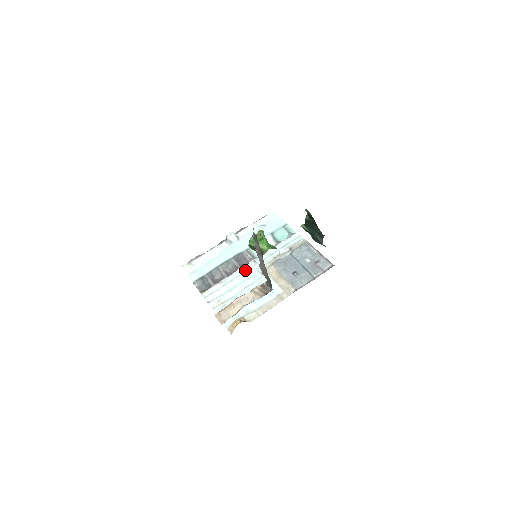
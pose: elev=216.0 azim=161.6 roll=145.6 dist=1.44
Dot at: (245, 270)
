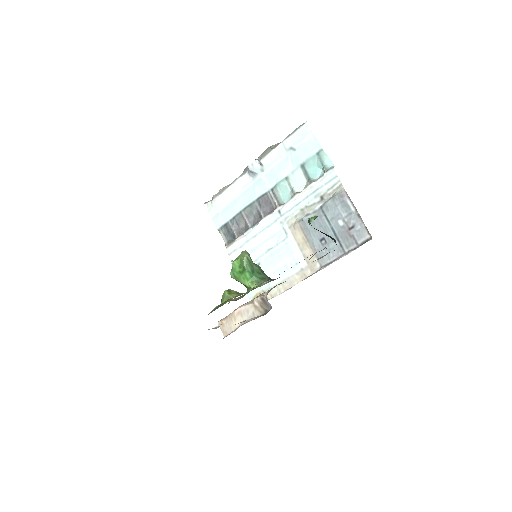
Dot at: (269, 223)
